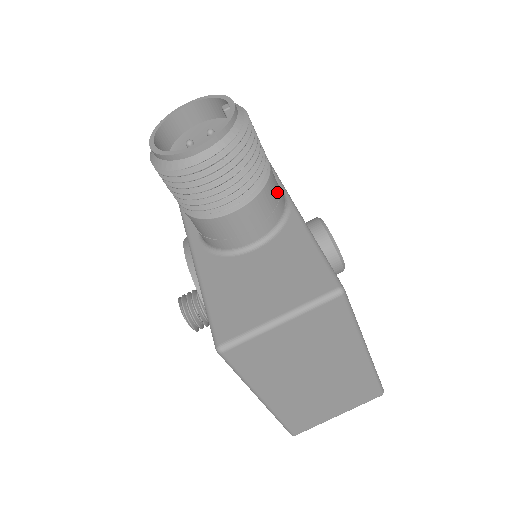
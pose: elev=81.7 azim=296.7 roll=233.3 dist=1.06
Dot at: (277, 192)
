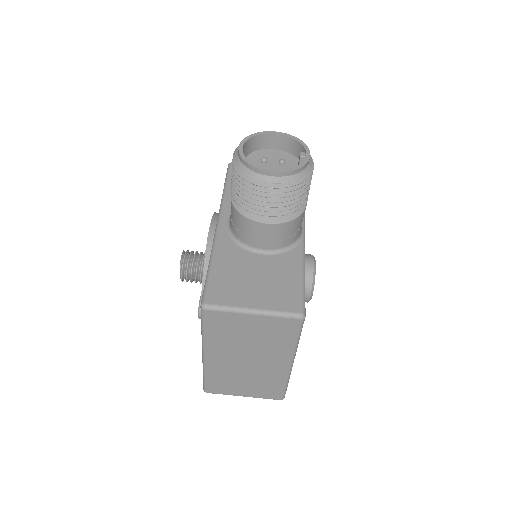
Dot at: (299, 226)
